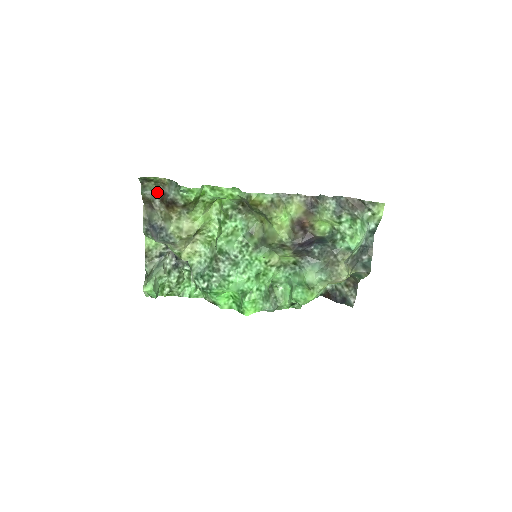
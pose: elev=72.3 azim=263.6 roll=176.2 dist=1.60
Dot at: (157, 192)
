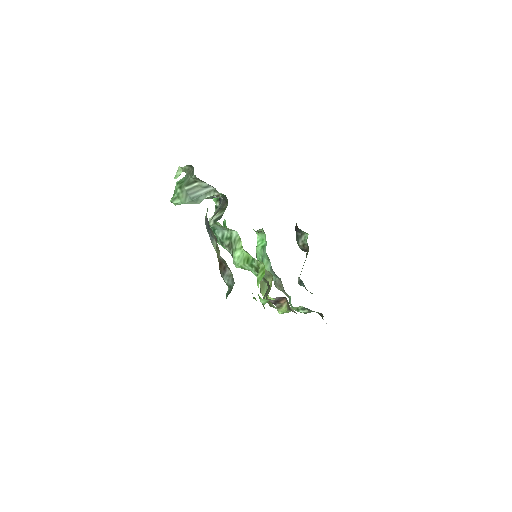
Dot at: (224, 261)
